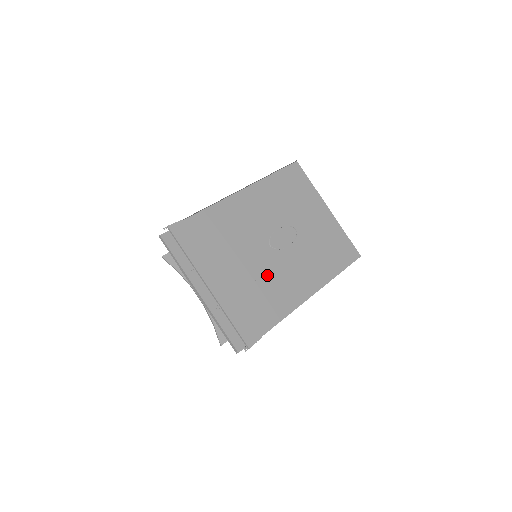
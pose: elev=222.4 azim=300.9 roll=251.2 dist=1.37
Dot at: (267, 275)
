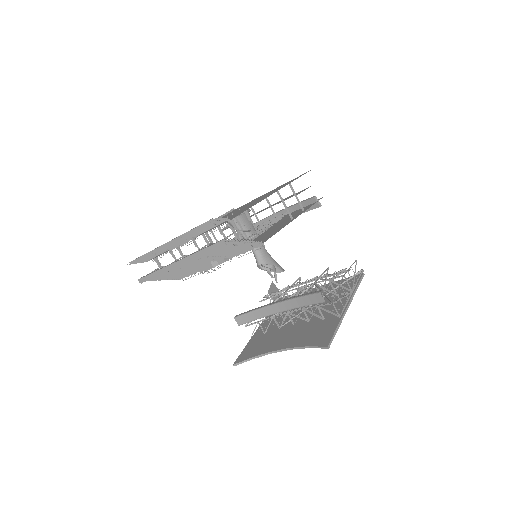
Dot at: occluded
